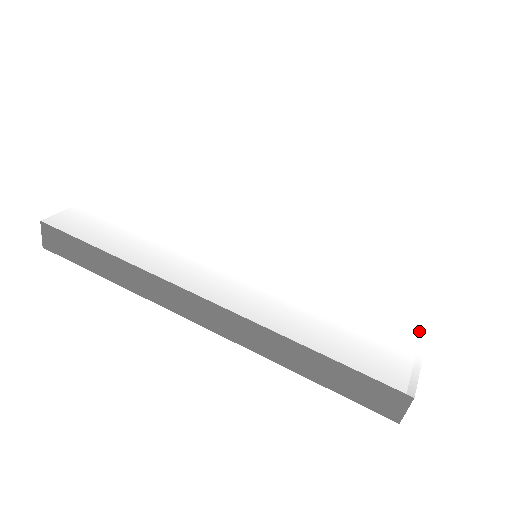
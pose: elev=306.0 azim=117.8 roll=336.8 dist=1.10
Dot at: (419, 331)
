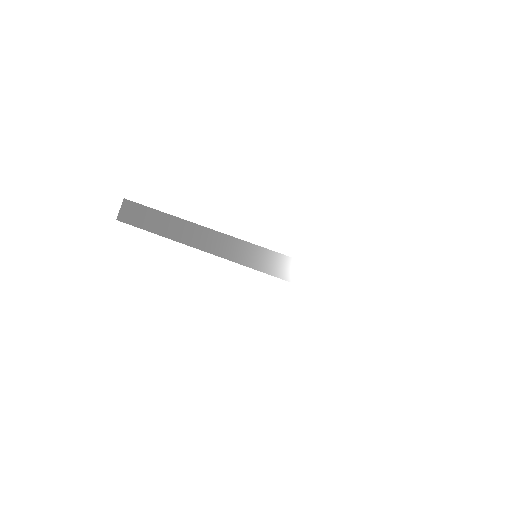
Dot at: occluded
